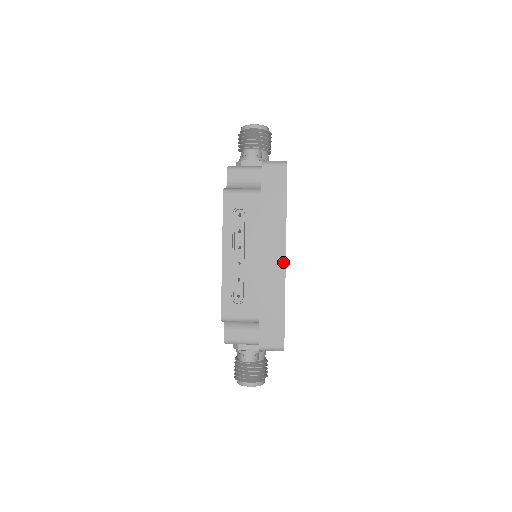
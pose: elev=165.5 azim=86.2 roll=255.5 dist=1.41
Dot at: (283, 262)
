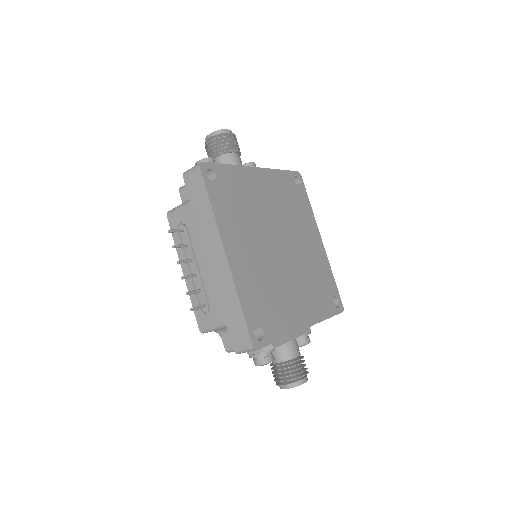
Dot at: (225, 261)
